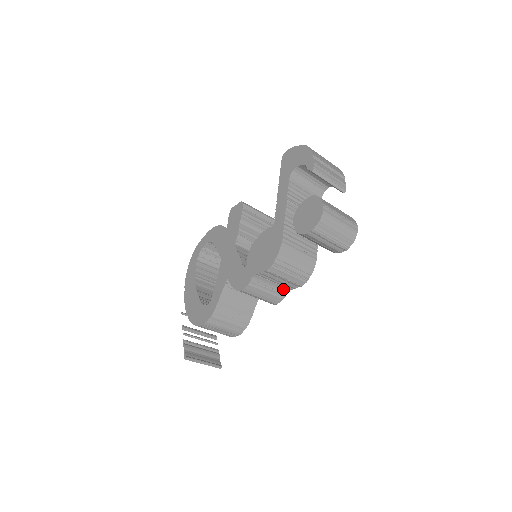
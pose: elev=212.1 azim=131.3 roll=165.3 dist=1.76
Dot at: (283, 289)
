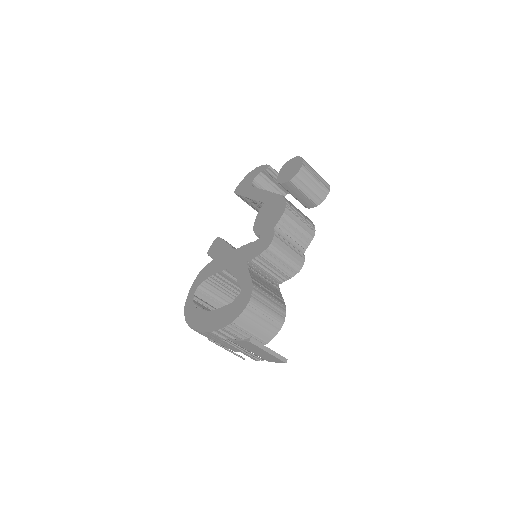
Dot at: (300, 250)
